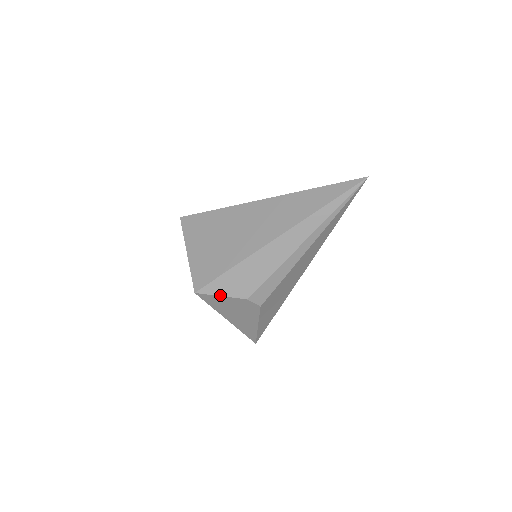
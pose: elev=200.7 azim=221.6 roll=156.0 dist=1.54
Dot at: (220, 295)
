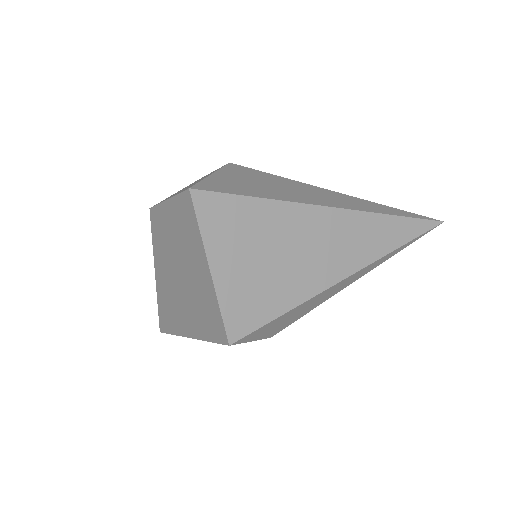
Dot at: (252, 340)
